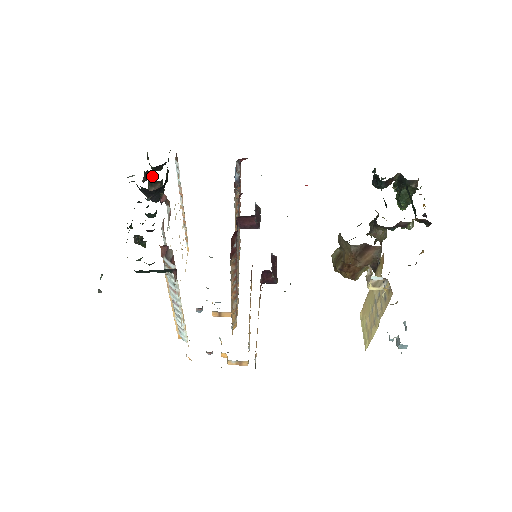
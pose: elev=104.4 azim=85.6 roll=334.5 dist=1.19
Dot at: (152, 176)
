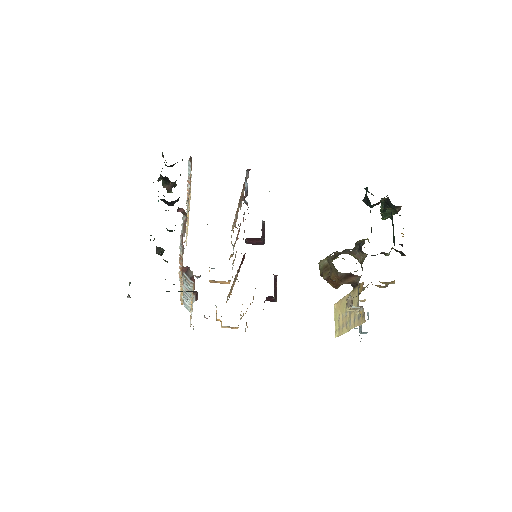
Dot at: (168, 179)
